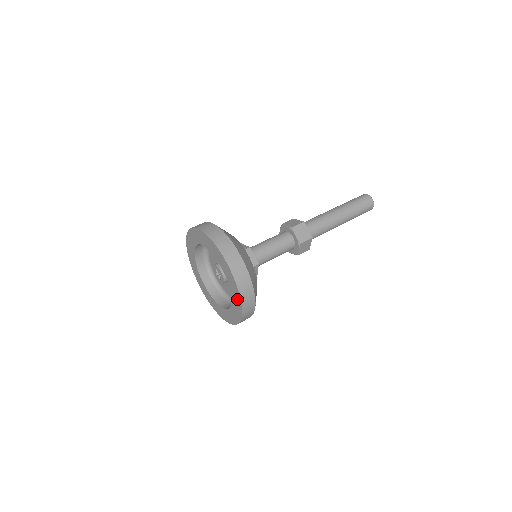
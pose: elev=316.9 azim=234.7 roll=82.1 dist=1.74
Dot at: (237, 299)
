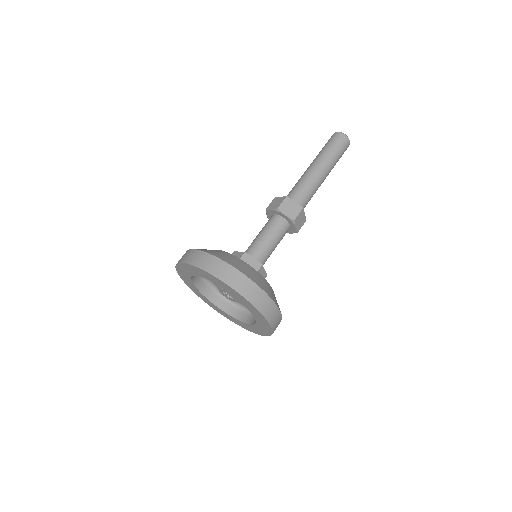
Dot at: (262, 332)
